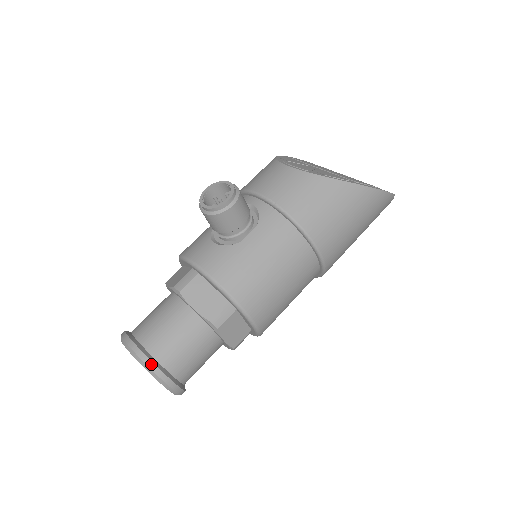
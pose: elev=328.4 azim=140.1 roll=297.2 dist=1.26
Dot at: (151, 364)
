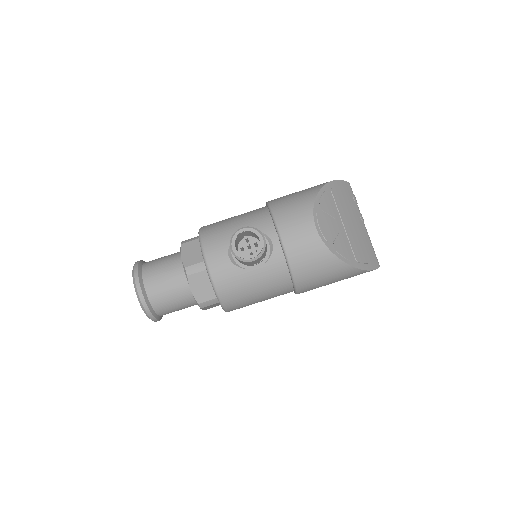
Dot at: (147, 310)
